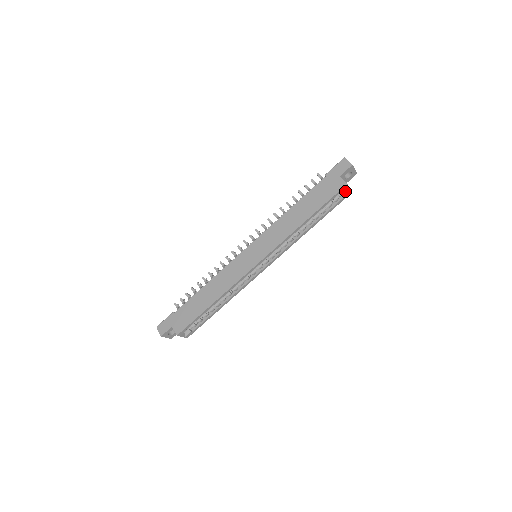
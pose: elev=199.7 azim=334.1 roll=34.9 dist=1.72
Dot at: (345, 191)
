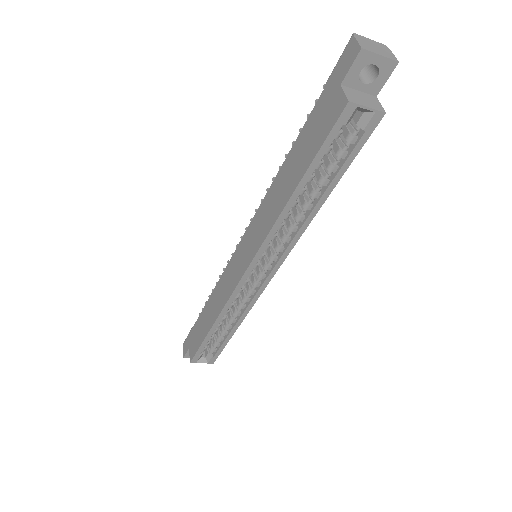
Dot at: (364, 115)
